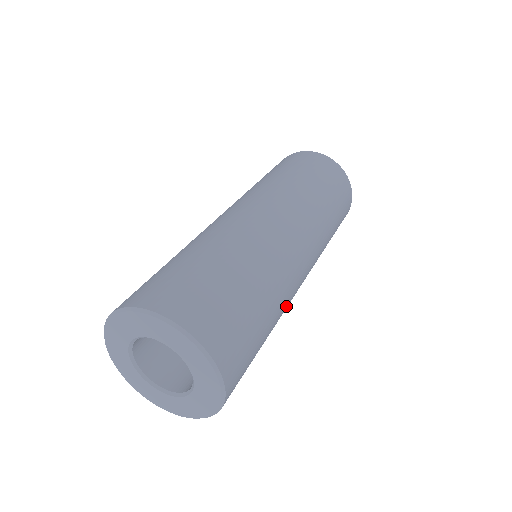
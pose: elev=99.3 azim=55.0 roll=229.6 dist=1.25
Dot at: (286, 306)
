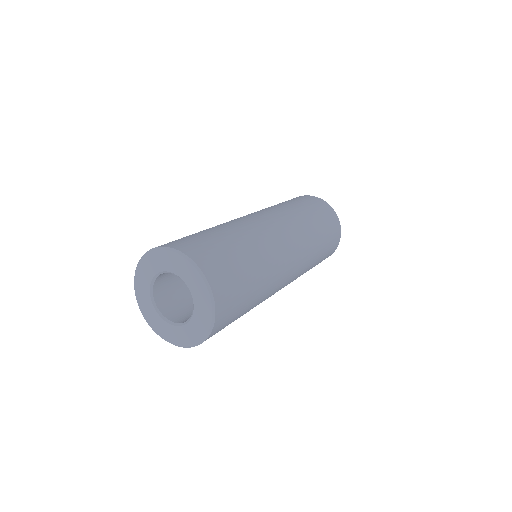
Dot at: occluded
